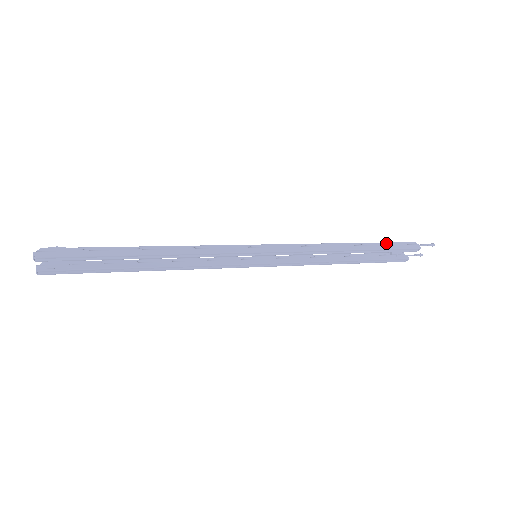
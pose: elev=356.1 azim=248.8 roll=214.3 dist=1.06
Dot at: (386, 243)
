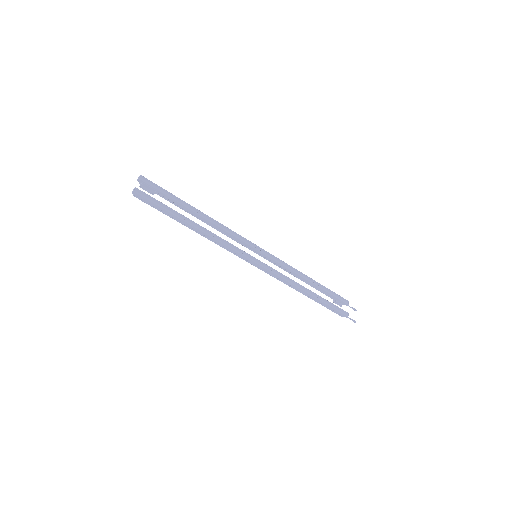
Dot at: occluded
